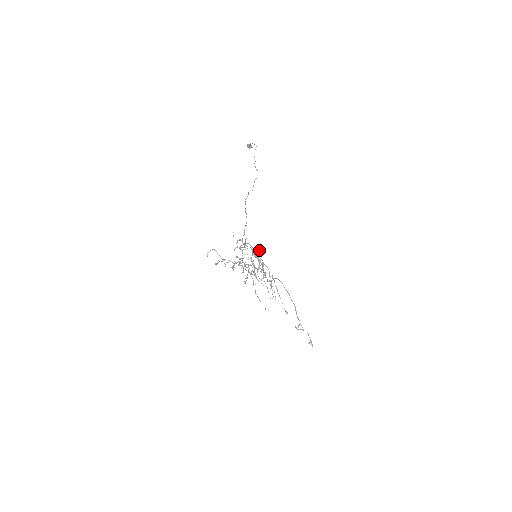
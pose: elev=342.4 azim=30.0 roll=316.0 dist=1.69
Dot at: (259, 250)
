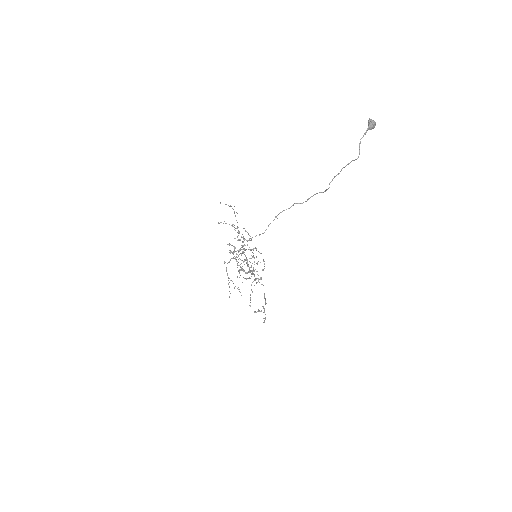
Dot at: (253, 267)
